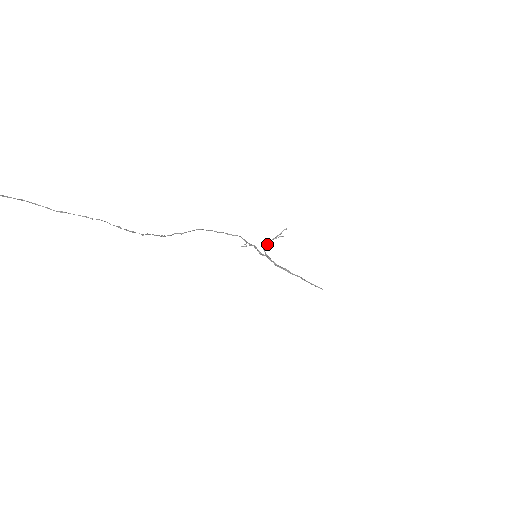
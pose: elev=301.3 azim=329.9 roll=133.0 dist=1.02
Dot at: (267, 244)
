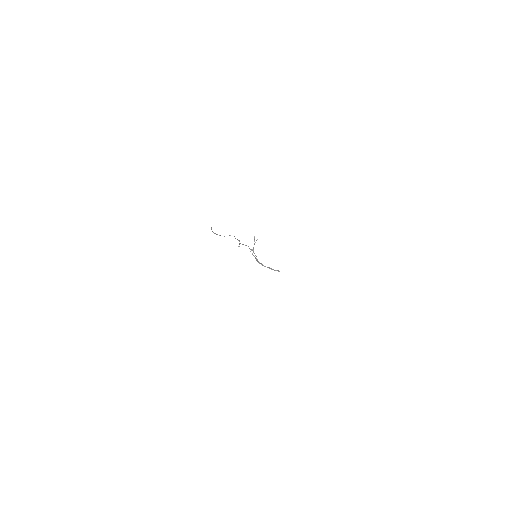
Dot at: (253, 249)
